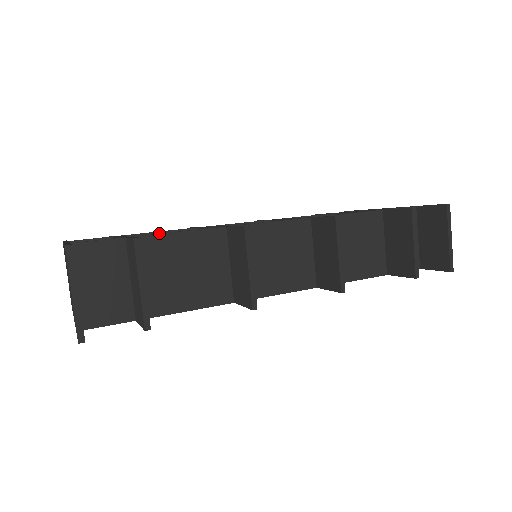
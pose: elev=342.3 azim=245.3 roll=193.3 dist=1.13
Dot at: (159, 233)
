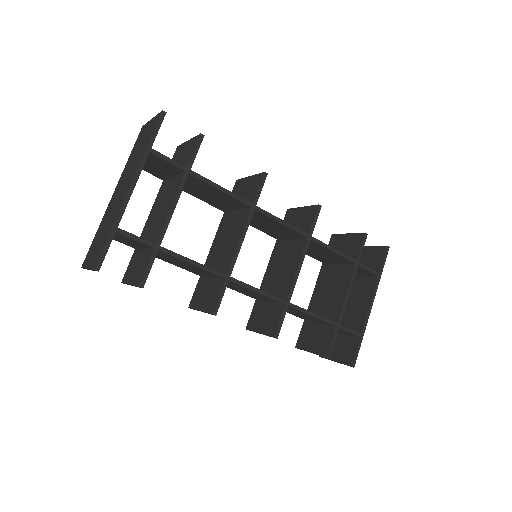
Dot at: occluded
